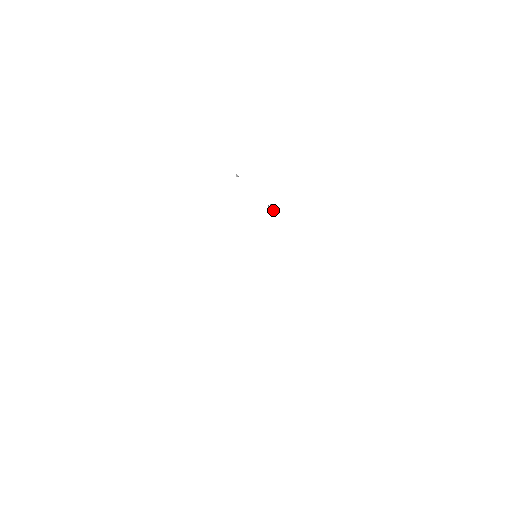
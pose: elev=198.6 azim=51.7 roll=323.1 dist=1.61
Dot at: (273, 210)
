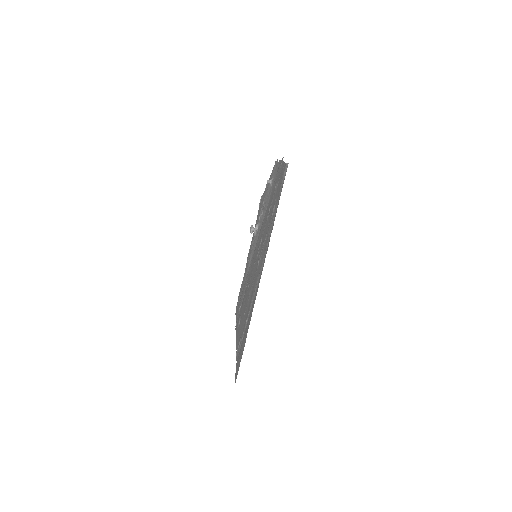
Dot at: (255, 230)
